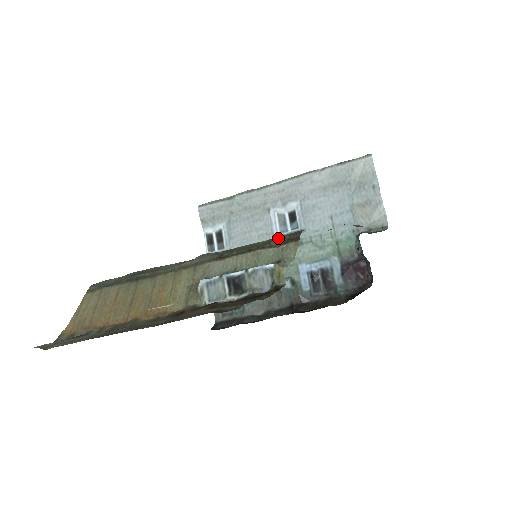
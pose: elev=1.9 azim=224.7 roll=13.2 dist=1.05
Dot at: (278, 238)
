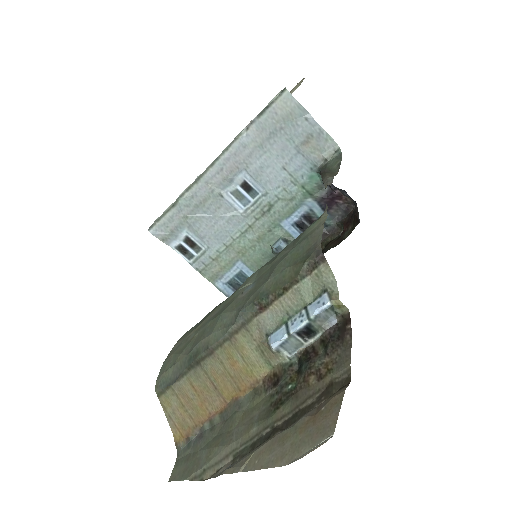
Dot at: (303, 266)
